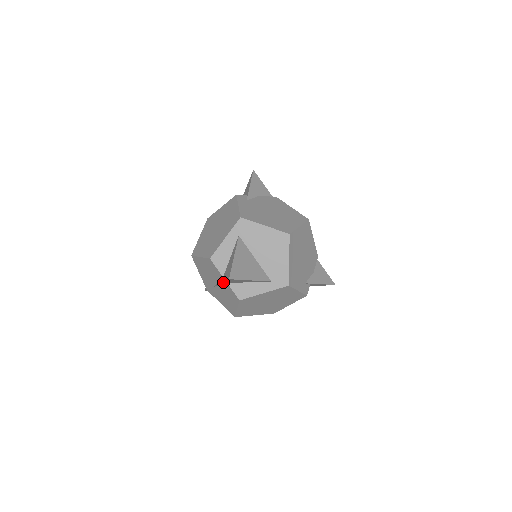
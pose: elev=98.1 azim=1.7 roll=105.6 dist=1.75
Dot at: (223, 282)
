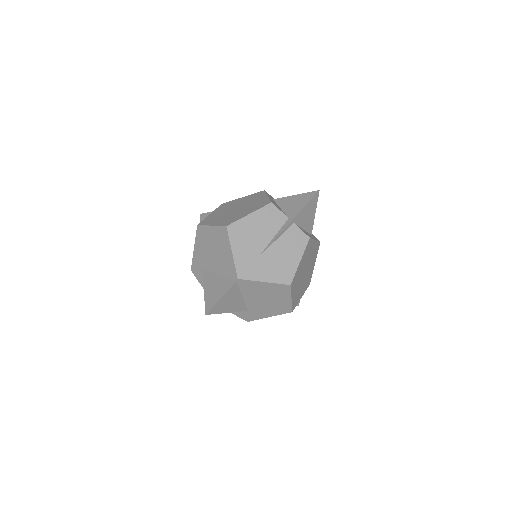
Dot at: (297, 215)
